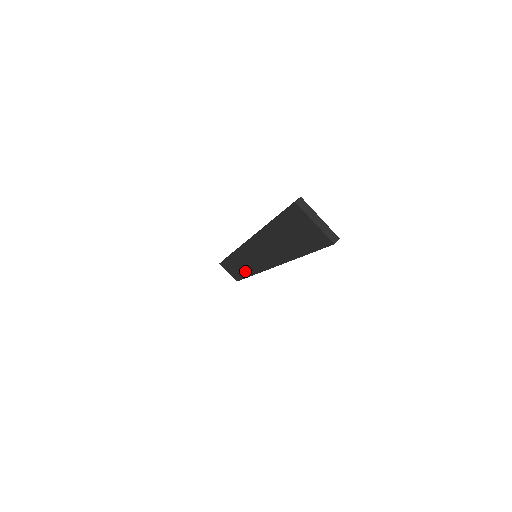
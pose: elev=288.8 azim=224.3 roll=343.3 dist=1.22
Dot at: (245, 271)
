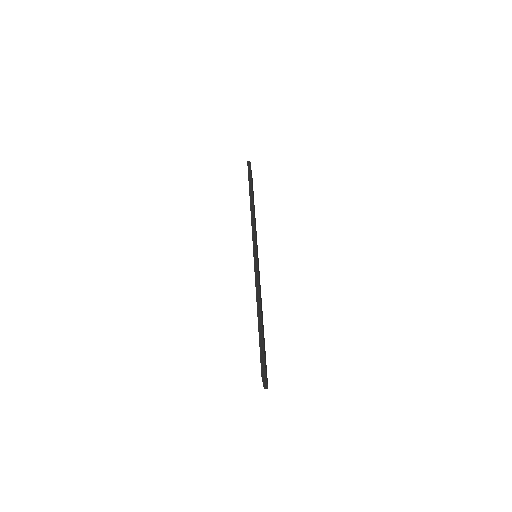
Dot at: occluded
